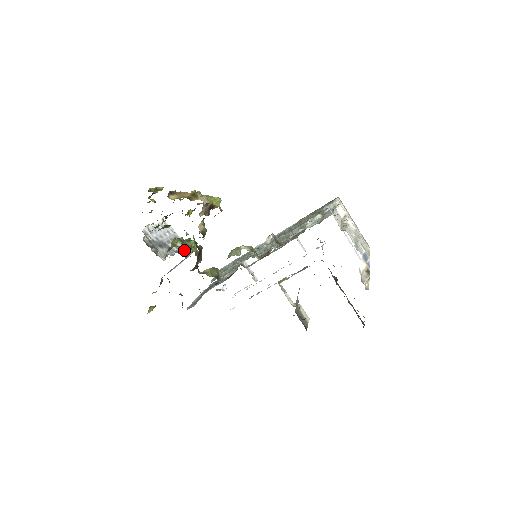
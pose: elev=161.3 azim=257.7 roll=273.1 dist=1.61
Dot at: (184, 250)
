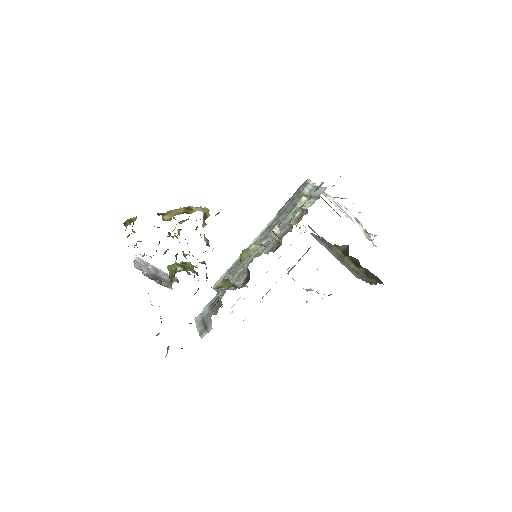
Dot at: (174, 278)
